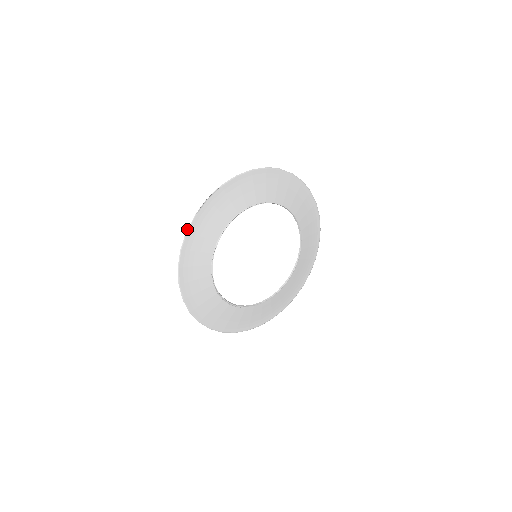
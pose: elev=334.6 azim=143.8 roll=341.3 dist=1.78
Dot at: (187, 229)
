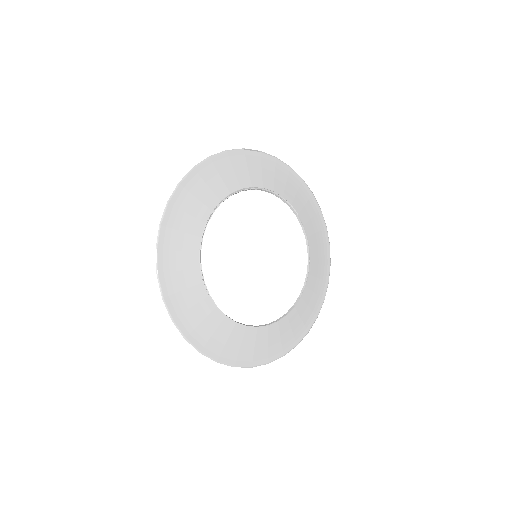
Dot at: (228, 150)
